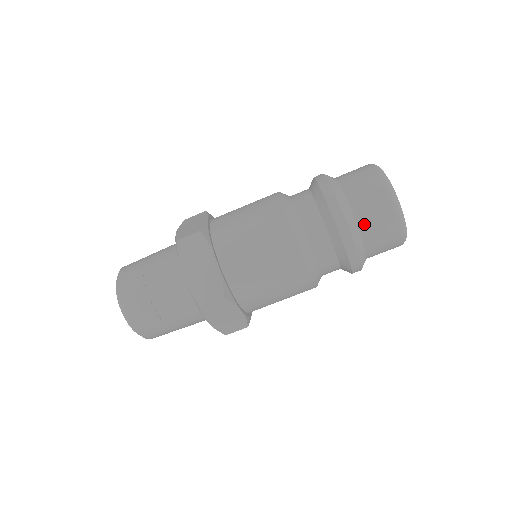
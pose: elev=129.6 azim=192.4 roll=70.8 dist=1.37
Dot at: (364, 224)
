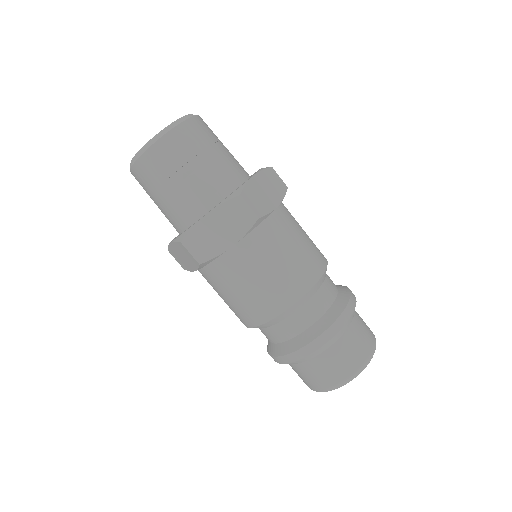
Dot at: (313, 364)
